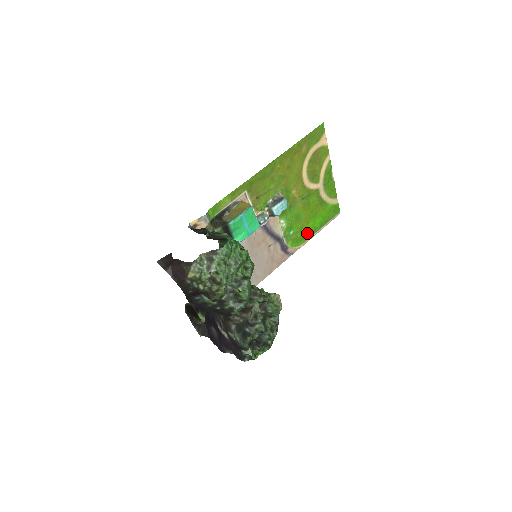
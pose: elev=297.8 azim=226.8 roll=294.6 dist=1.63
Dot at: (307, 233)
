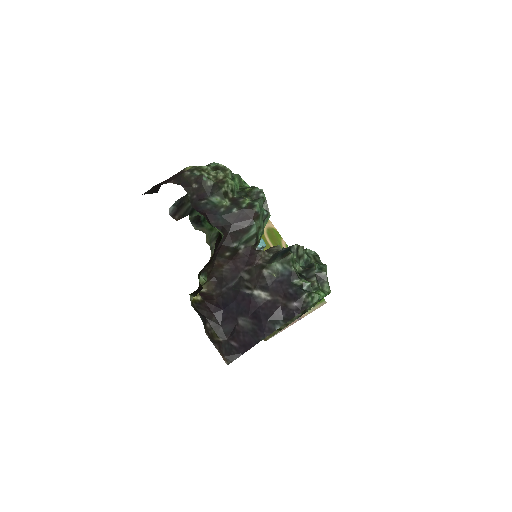
Dot at: occluded
